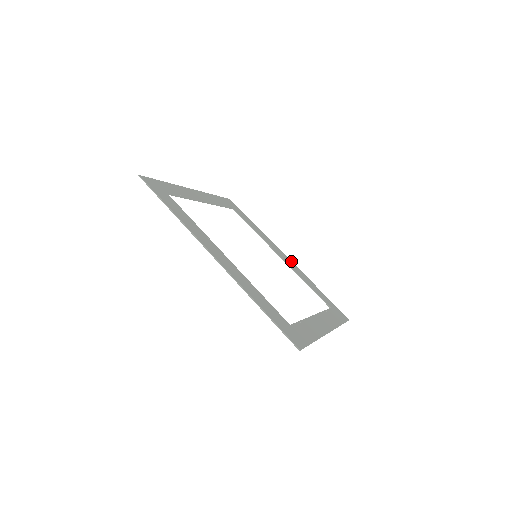
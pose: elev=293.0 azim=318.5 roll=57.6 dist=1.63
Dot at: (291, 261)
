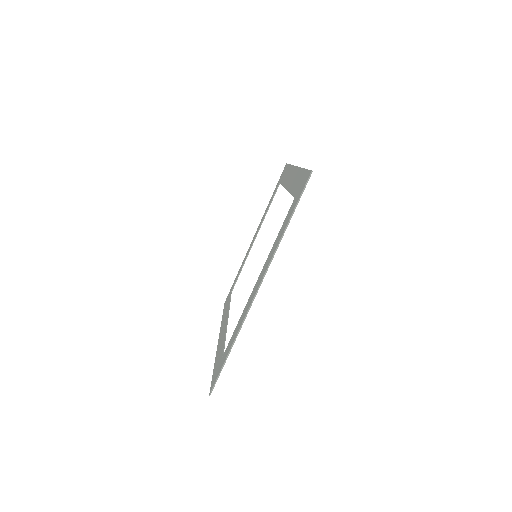
Dot at: occluded
